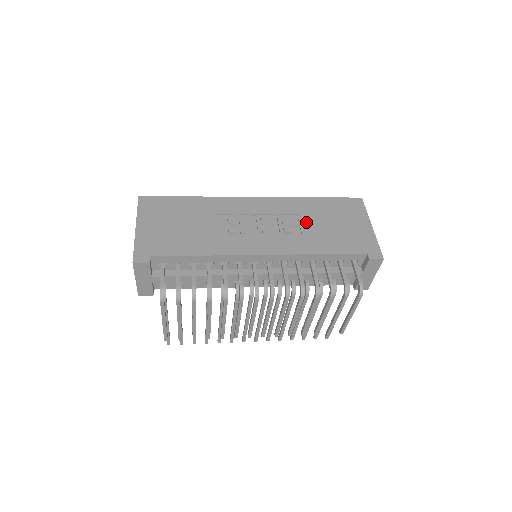
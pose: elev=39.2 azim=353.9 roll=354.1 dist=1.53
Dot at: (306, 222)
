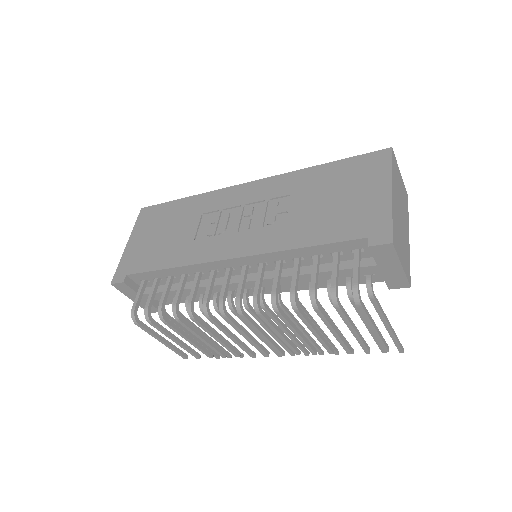
Dot at: (297, 204)
